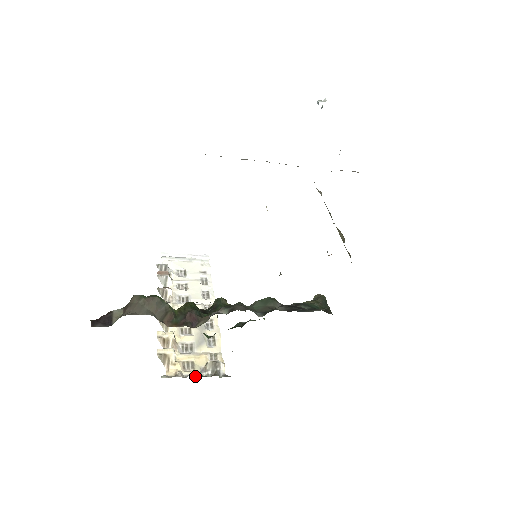
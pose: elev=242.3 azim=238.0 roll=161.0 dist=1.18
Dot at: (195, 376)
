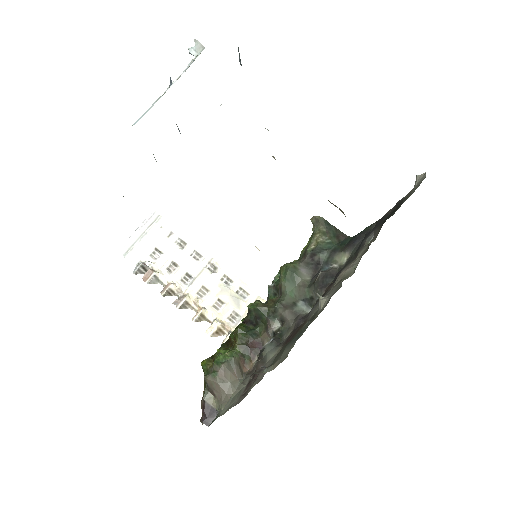
Dot at: occluded
